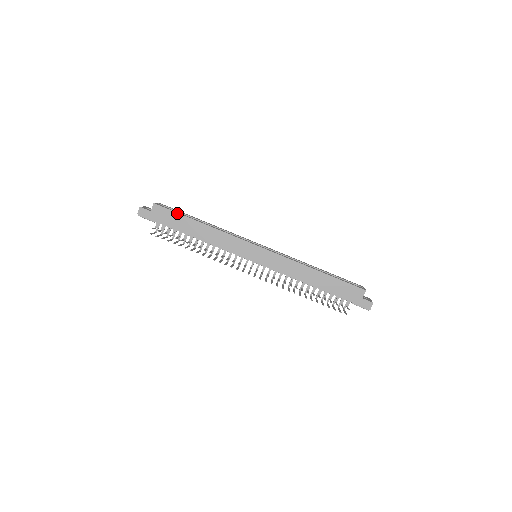
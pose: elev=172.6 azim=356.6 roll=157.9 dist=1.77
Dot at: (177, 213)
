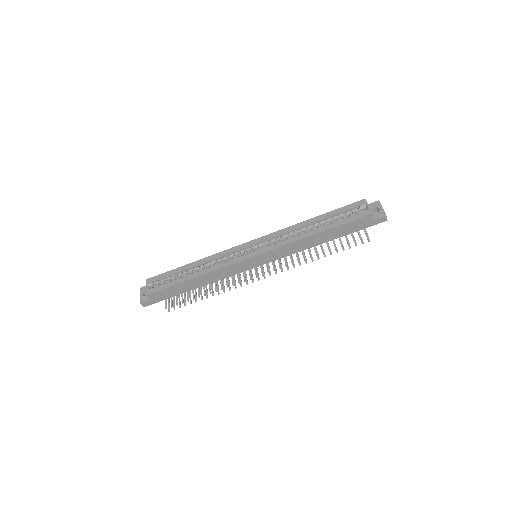
Dot at: (169, 287)
